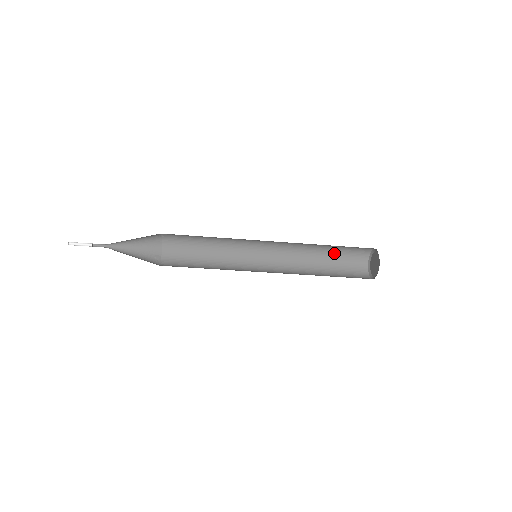
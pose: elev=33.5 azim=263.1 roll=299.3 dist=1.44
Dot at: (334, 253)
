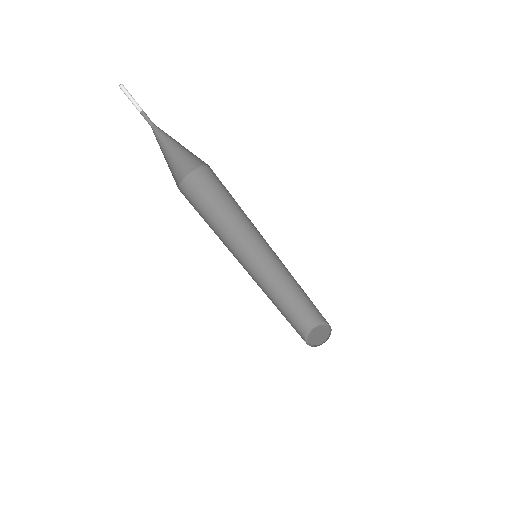
Dot at: (287, 313)
